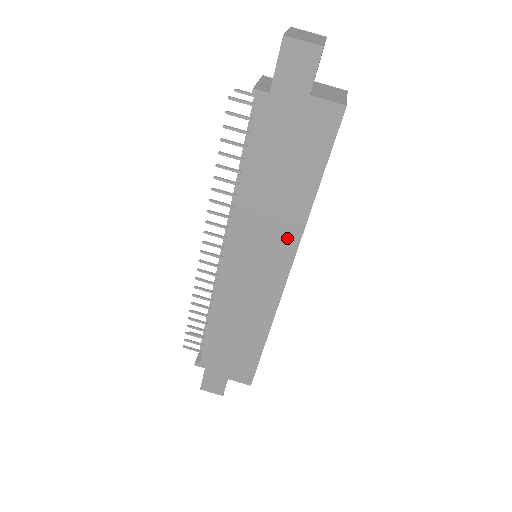
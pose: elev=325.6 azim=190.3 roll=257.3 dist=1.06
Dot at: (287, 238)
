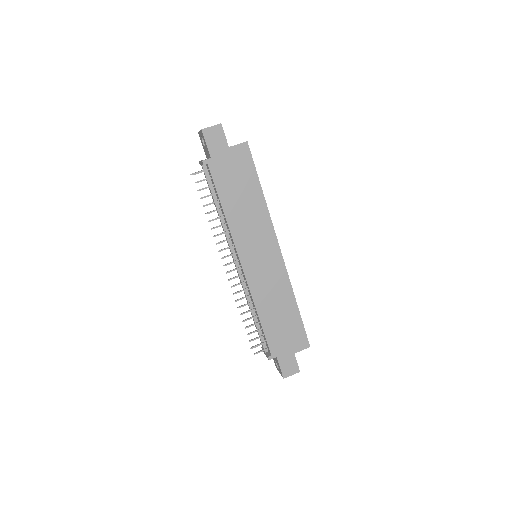
Dot at: (265, 226)
